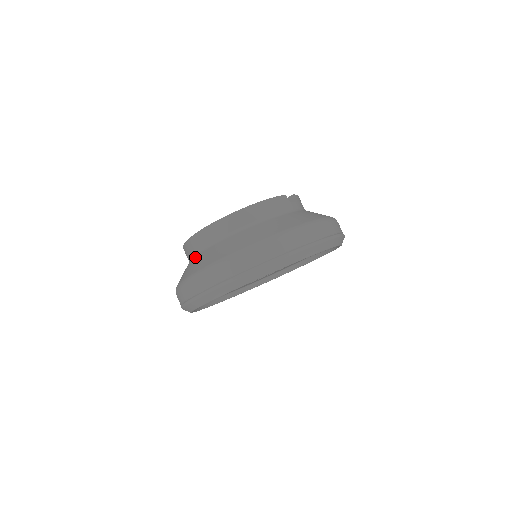
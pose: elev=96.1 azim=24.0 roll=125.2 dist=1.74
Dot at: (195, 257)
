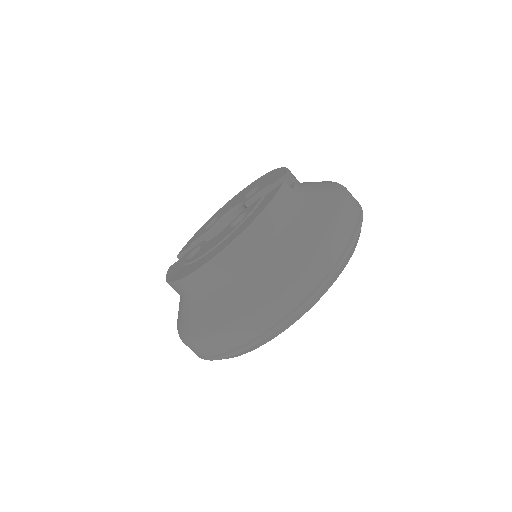
Dot at: (200, 301)
